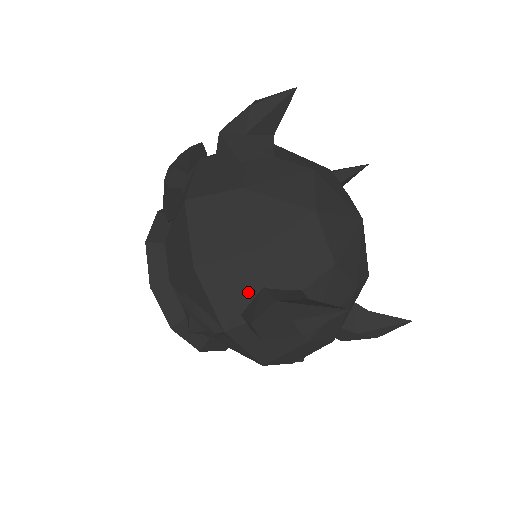
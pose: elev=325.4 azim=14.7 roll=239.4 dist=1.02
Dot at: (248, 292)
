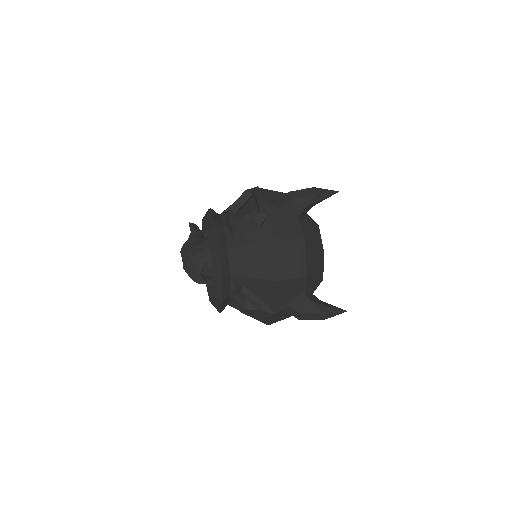
Dot at: (295, 295)
